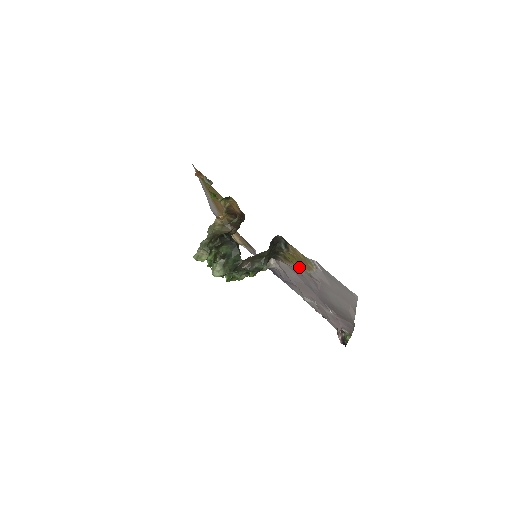
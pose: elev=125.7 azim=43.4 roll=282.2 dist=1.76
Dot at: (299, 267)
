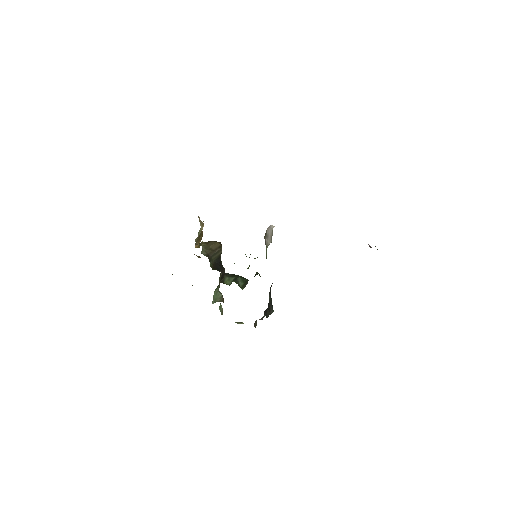
Dot at: occluded
